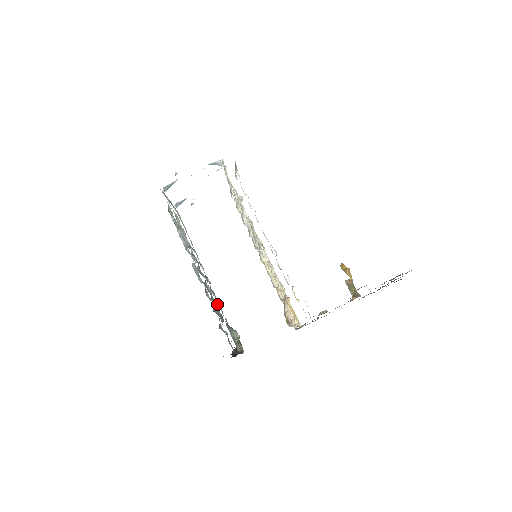
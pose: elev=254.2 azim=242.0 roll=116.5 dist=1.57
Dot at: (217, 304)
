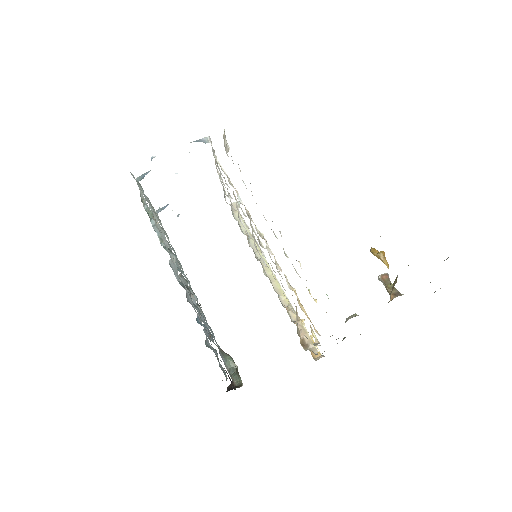
Dot at: (206, 323)
